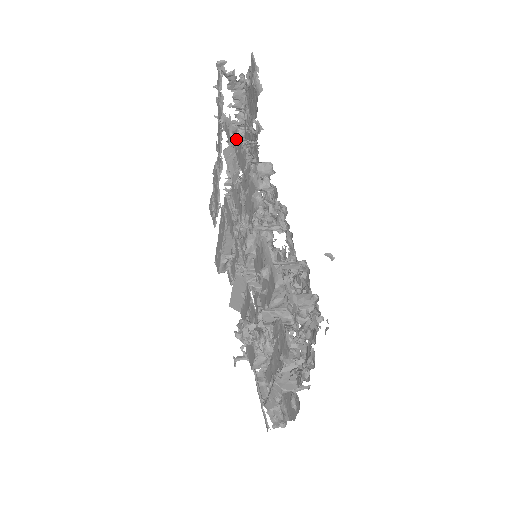
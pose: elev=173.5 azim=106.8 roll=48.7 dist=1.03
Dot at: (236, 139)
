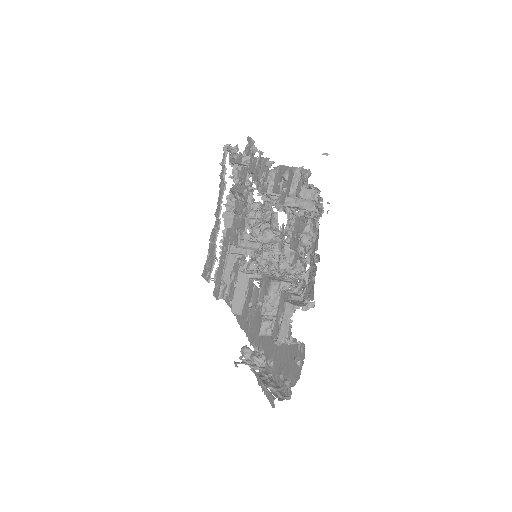
Dot at: (246, 161)
